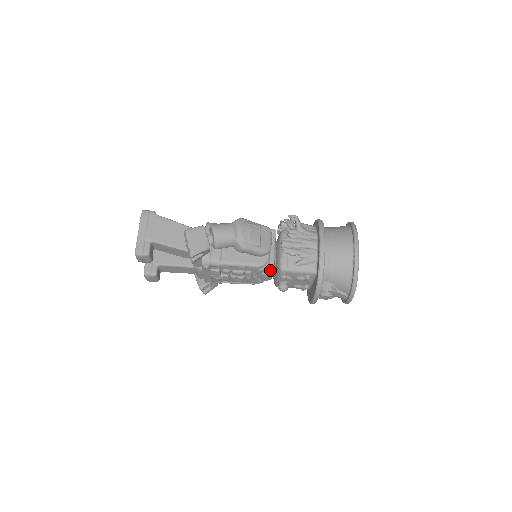
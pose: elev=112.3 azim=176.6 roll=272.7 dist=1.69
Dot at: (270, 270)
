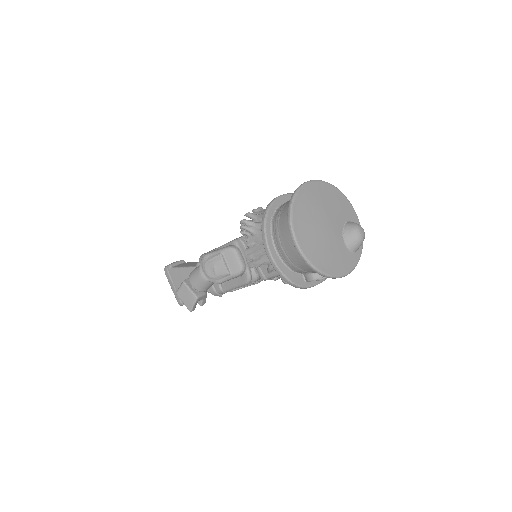
Dot at: occluded
